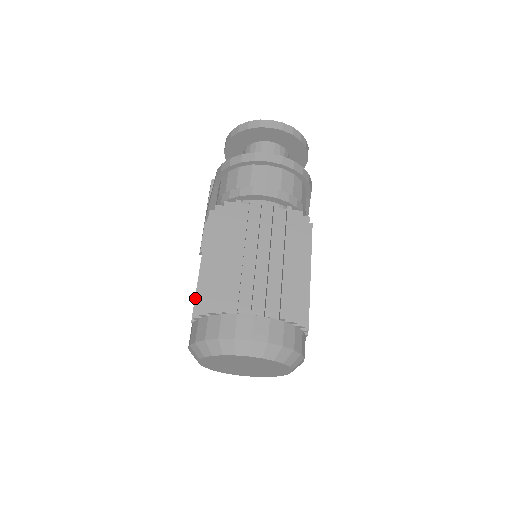
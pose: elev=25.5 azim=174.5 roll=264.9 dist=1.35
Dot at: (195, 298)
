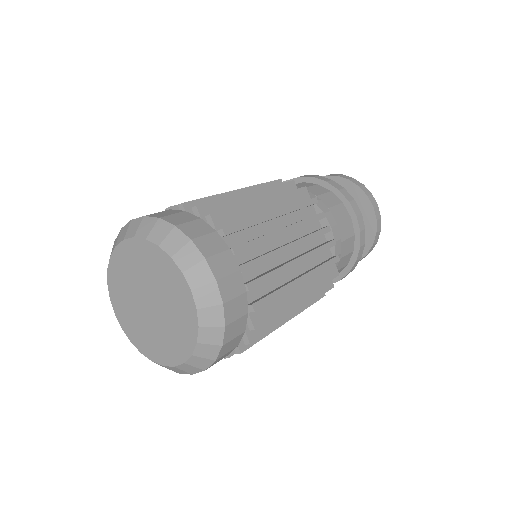
Dot at: occluded
